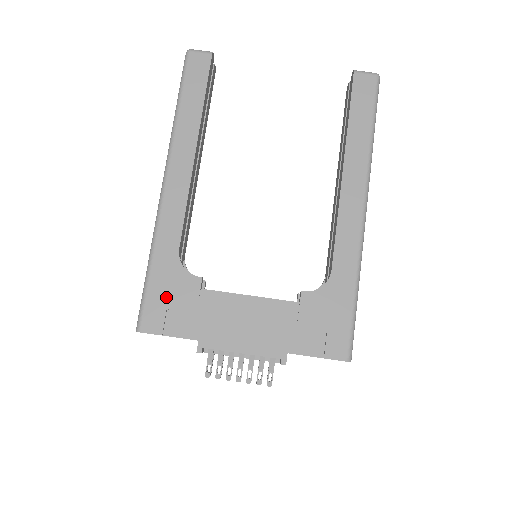
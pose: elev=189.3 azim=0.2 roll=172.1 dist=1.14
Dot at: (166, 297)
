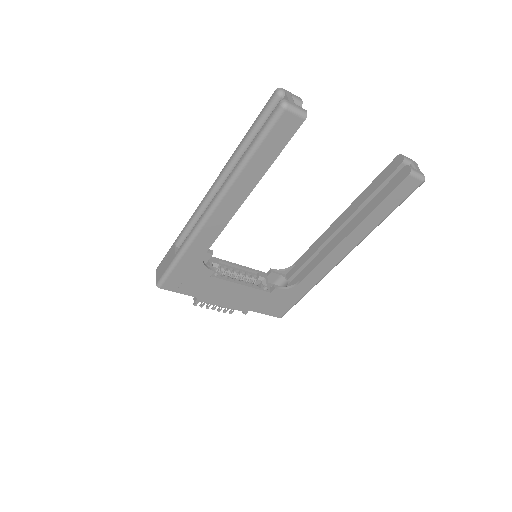
Dot at: (185, 276)
